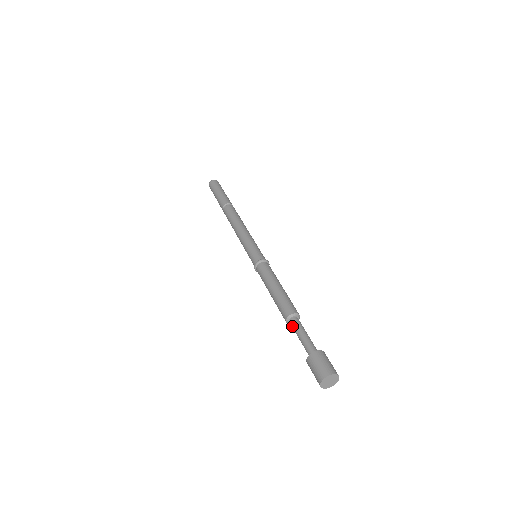
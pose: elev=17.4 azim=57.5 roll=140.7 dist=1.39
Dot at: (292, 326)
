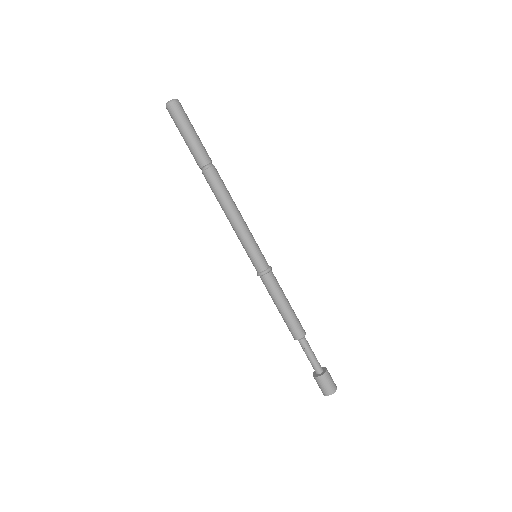
Dot at: (302, 345)
